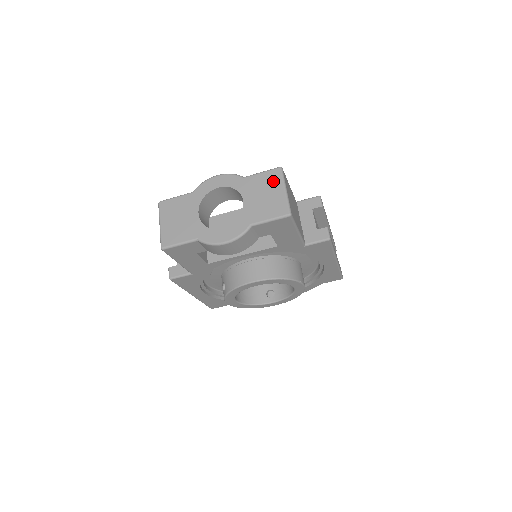
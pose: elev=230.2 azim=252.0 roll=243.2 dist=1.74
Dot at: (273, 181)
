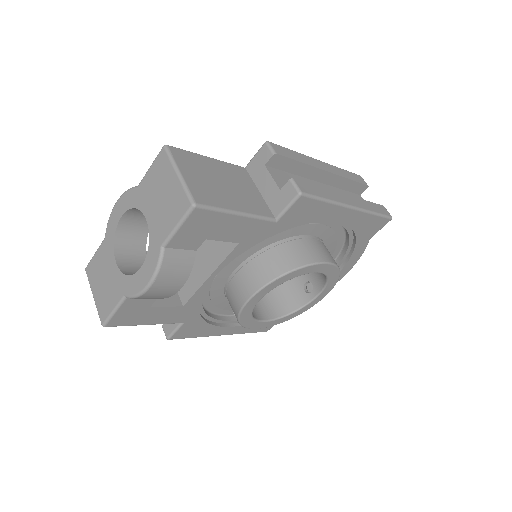
Dot at: (163, 171)
